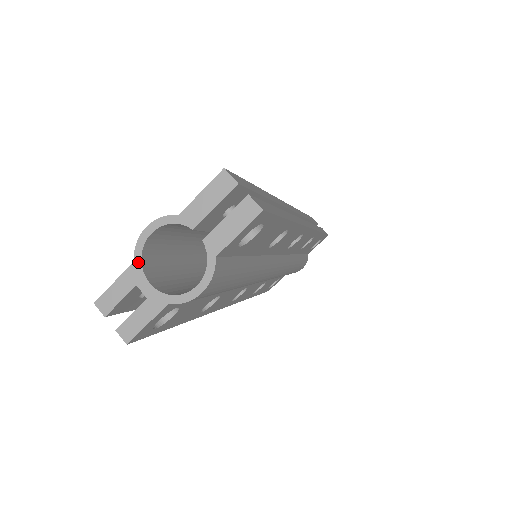
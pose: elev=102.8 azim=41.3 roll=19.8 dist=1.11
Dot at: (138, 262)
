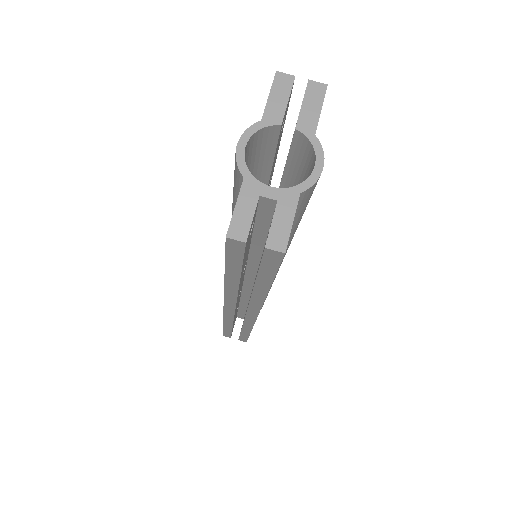
Dot at: (248, 176)
